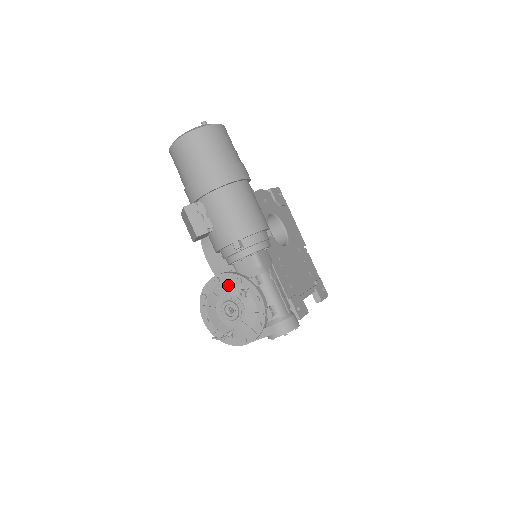
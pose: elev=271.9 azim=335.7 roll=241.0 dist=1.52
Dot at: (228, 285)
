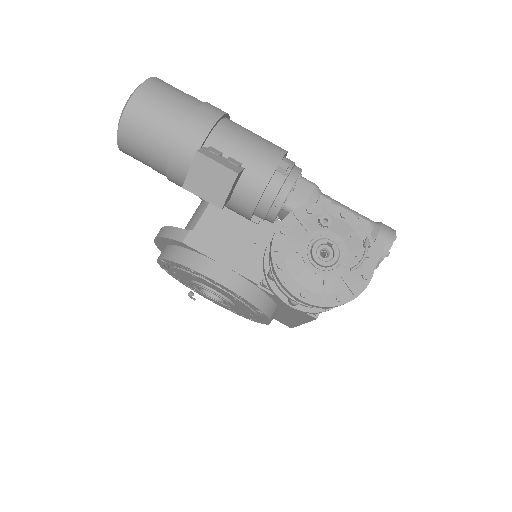
Dot at: (300, 226)
